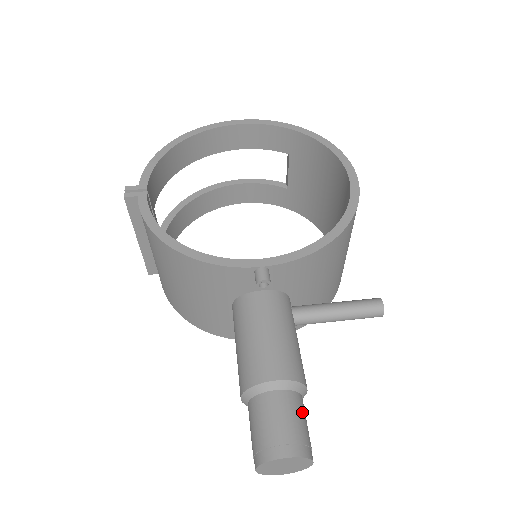
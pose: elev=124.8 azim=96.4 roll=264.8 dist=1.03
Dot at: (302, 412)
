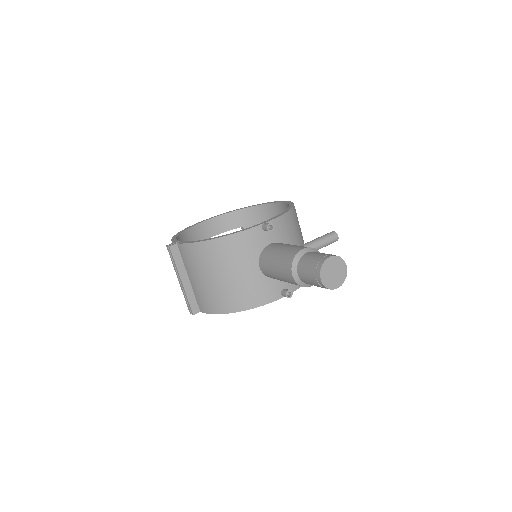
Dot at: occluded
